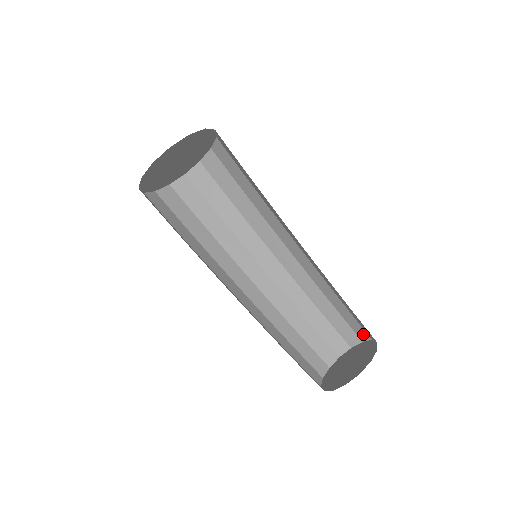
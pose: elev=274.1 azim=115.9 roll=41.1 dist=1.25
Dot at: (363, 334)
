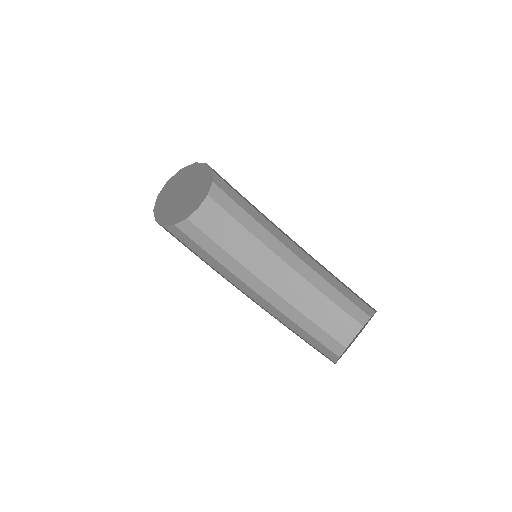
Dot at: (367, 309)
